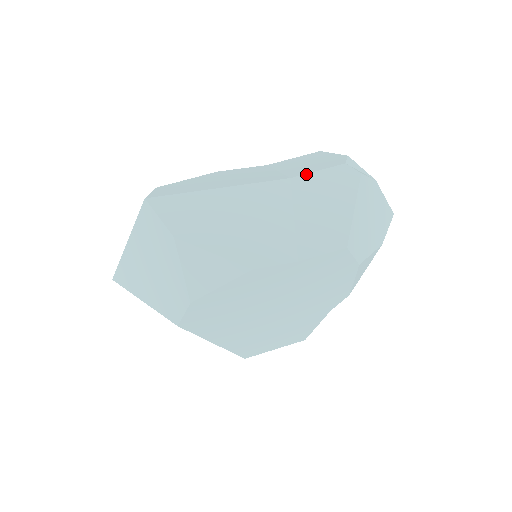
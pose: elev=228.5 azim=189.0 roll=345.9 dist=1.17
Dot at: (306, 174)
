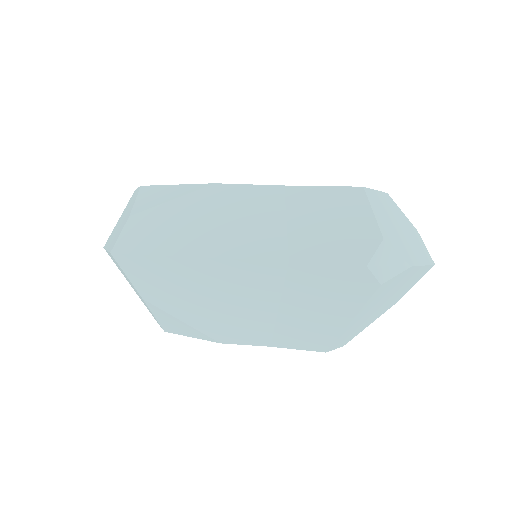
Dot at: (310, 263)
